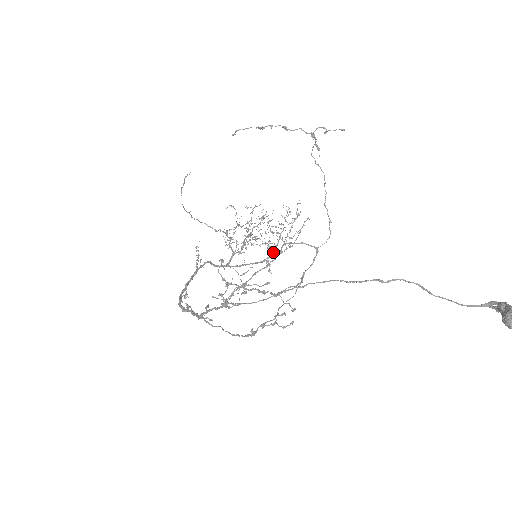
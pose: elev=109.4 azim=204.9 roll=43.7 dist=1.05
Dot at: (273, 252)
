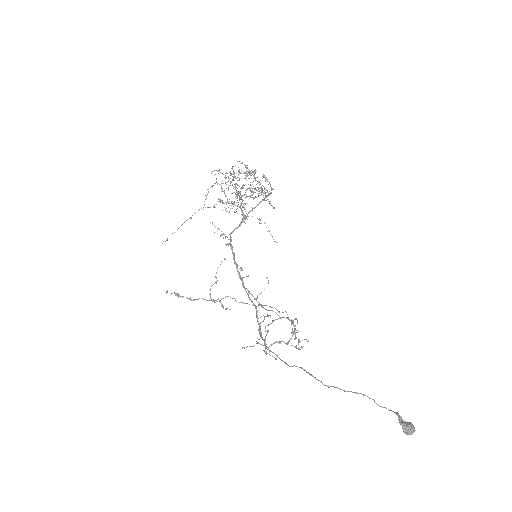
Dot at: occluded
